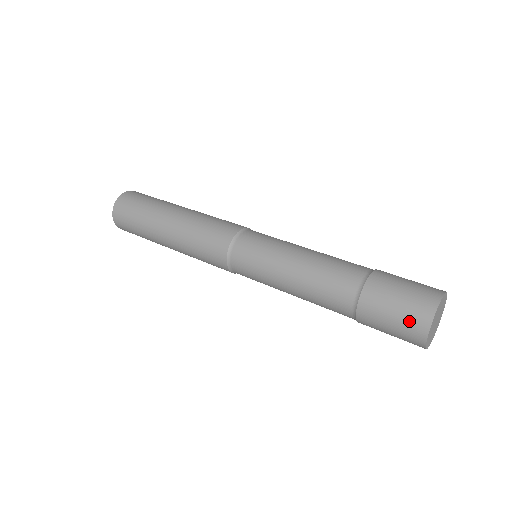
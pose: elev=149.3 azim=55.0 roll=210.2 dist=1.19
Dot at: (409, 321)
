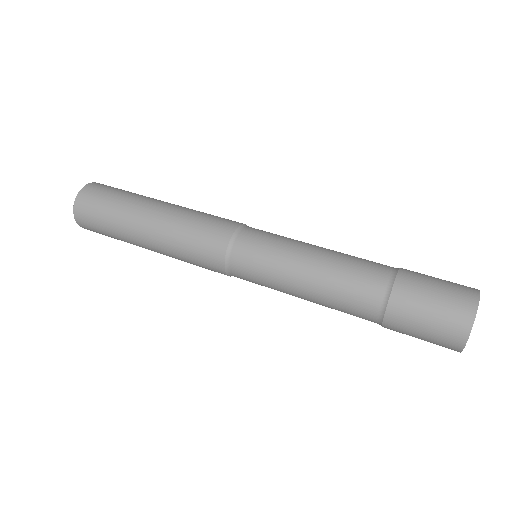
Dot at: (439, 343)
